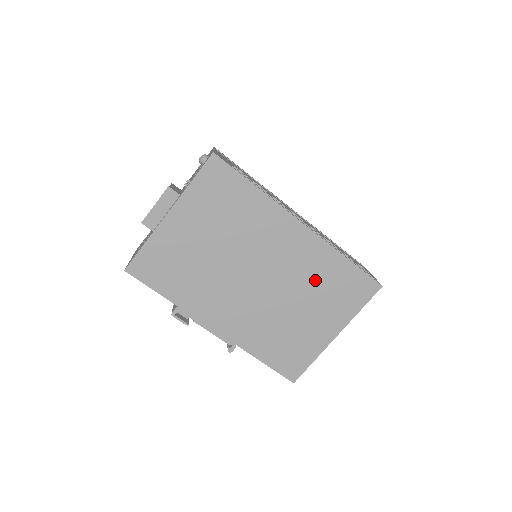
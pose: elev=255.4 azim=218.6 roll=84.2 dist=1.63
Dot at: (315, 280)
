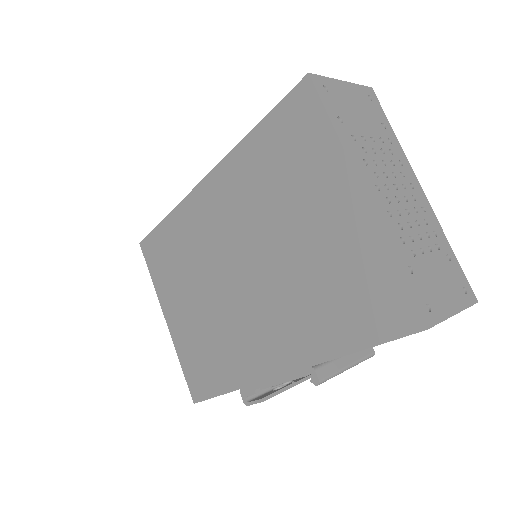
Dot at: (264, 193)
